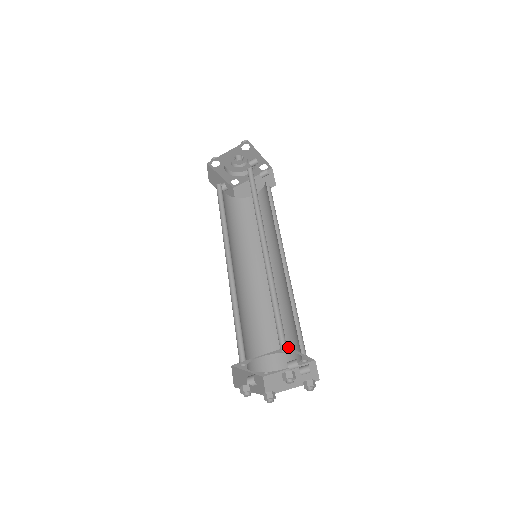
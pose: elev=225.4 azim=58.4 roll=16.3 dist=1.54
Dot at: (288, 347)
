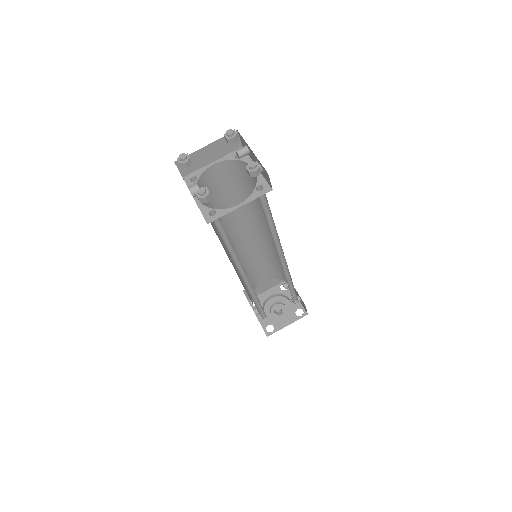
Dot at: occluded
